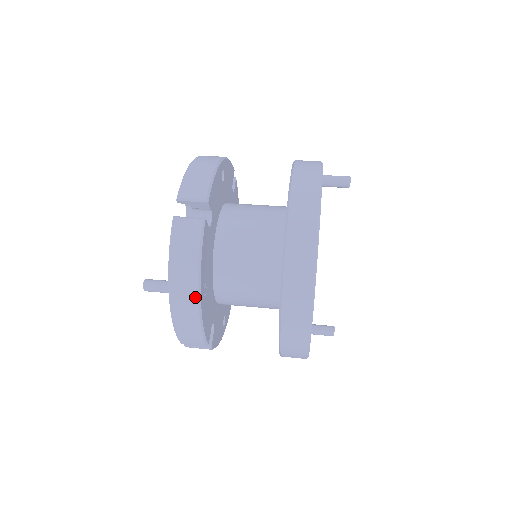
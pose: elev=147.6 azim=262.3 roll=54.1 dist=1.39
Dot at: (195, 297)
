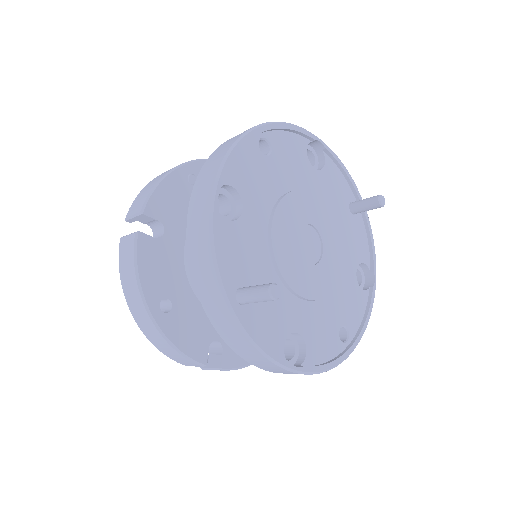
Dot at: (183, 164)
